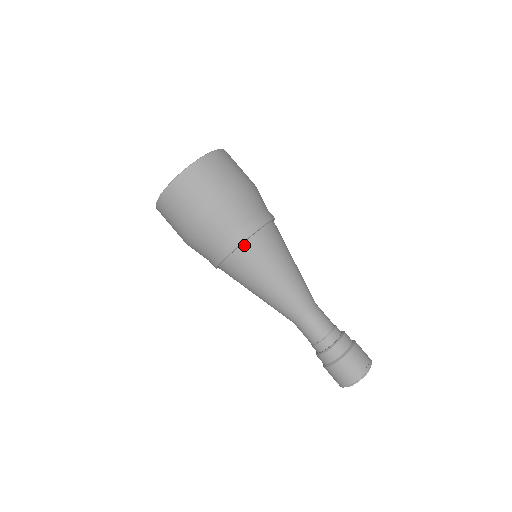
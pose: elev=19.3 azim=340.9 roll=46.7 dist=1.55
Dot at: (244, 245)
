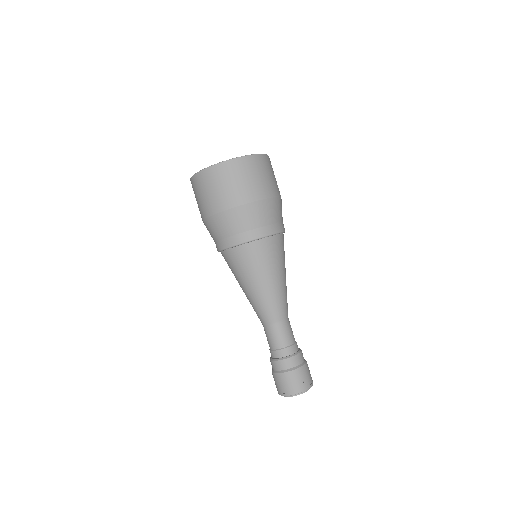
Dot at: (269, 238)
